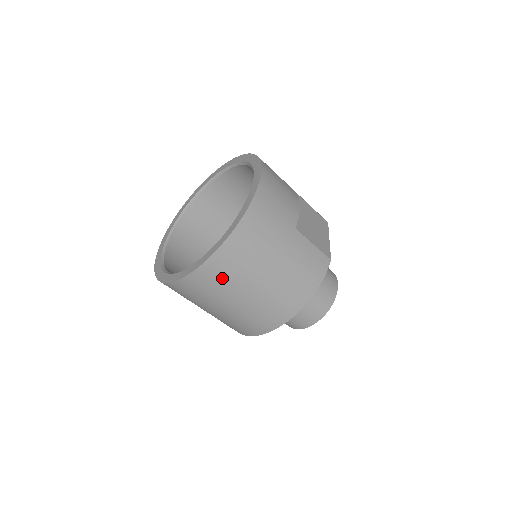
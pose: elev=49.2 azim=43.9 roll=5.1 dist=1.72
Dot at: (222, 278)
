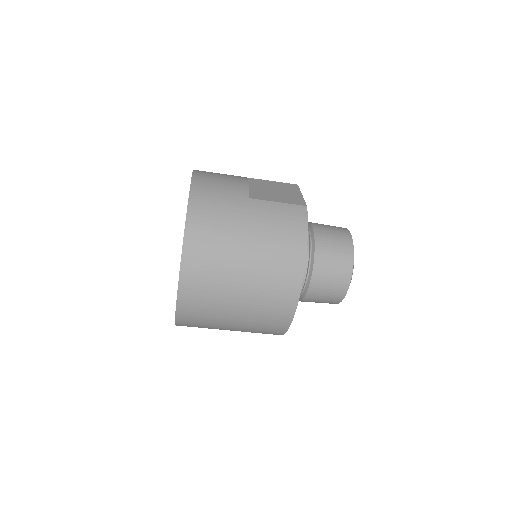
Dot at: (206, 278)
